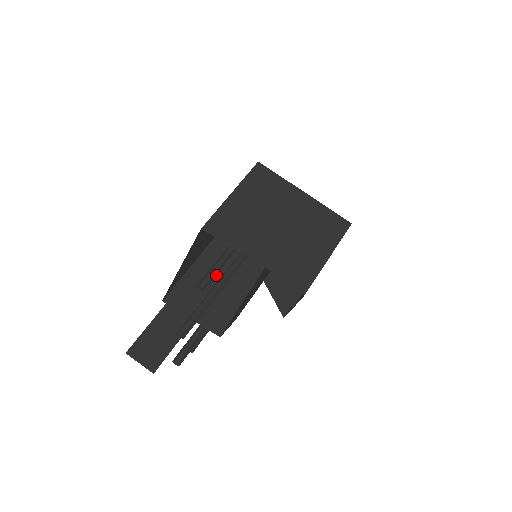
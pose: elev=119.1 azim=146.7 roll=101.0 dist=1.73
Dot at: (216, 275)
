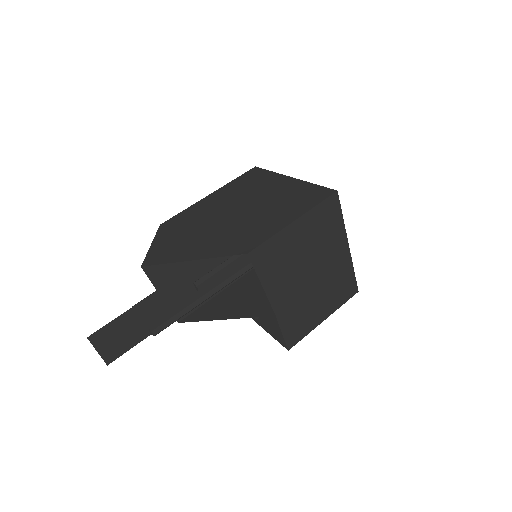
Dot at: (217, 276)
